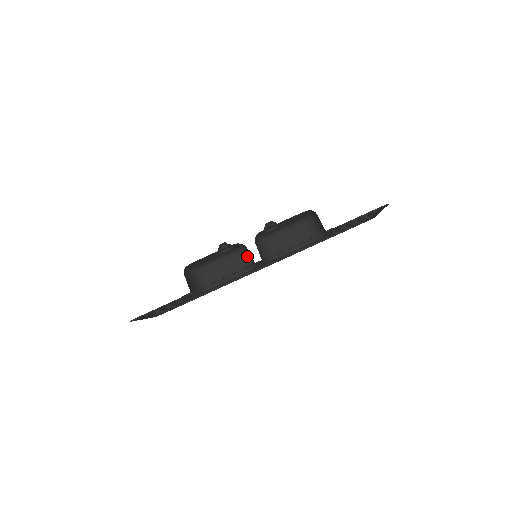
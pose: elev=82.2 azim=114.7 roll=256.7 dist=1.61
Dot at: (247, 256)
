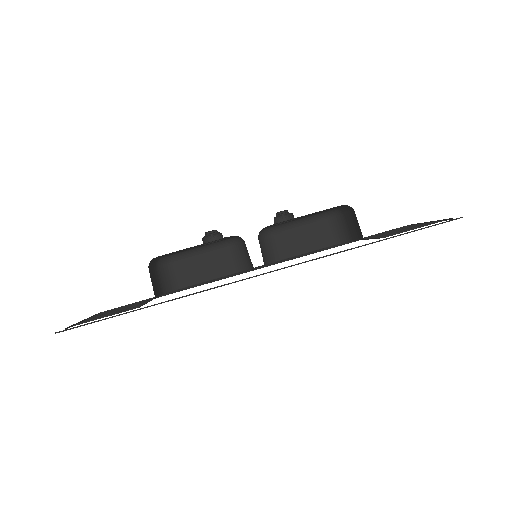
Dot at: (240, 251)
